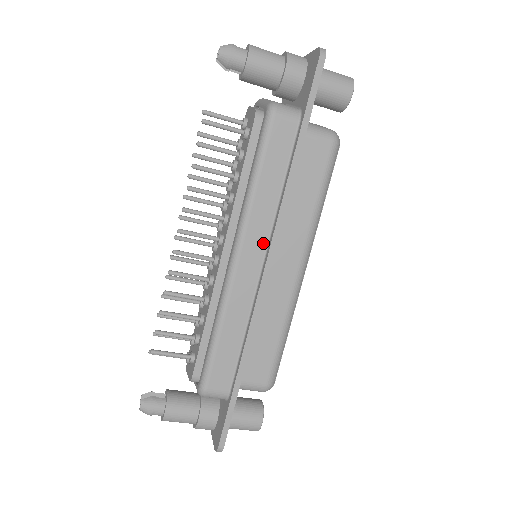
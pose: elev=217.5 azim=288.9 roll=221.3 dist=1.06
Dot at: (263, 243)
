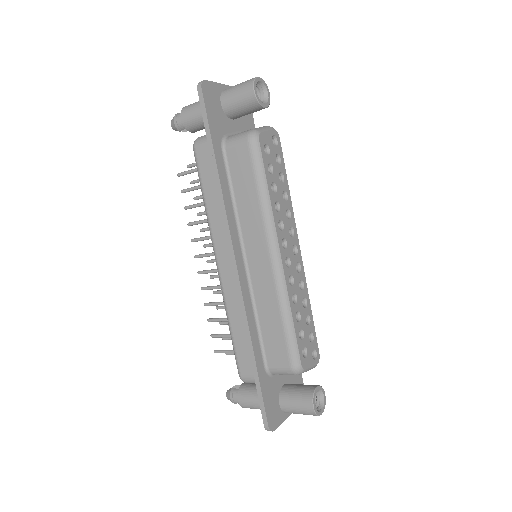
Dot at: occluded
